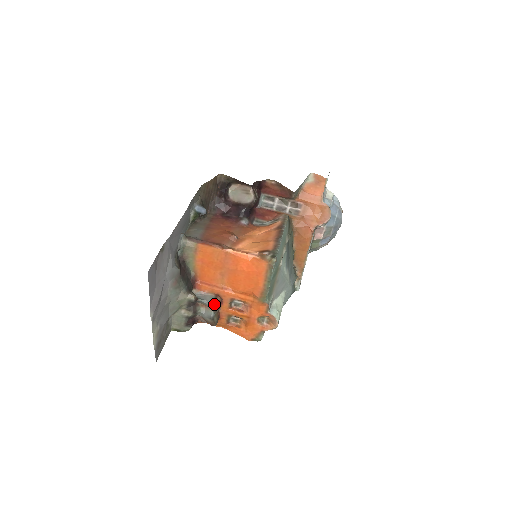
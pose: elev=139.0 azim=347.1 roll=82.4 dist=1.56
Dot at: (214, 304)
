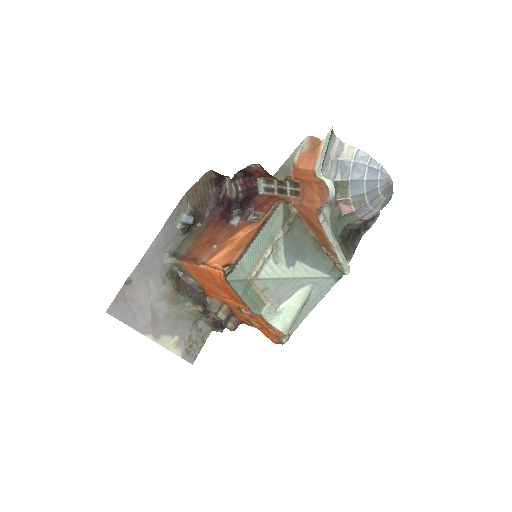
Dot at: (217, 314)
